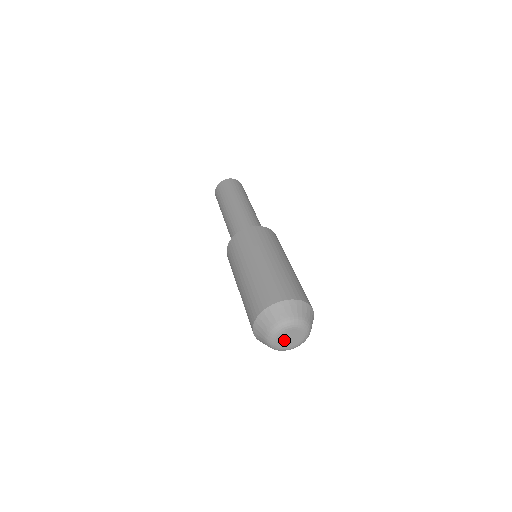
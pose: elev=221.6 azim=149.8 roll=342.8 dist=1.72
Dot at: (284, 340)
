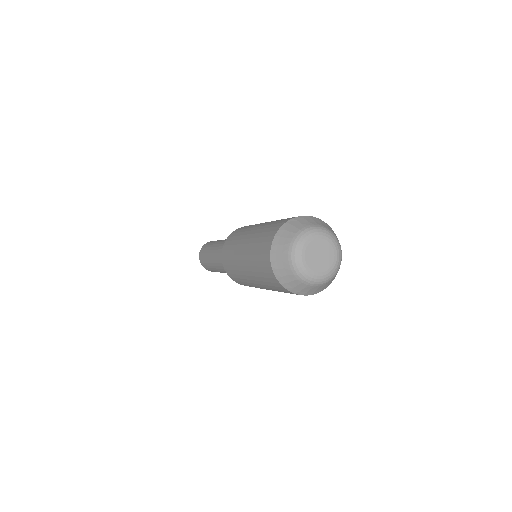
Dot at: (312, 257)
